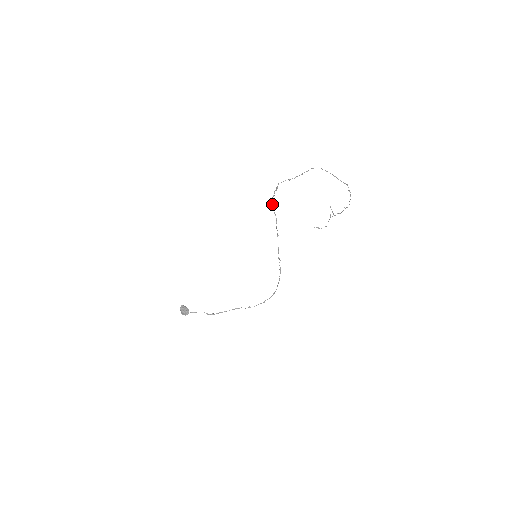
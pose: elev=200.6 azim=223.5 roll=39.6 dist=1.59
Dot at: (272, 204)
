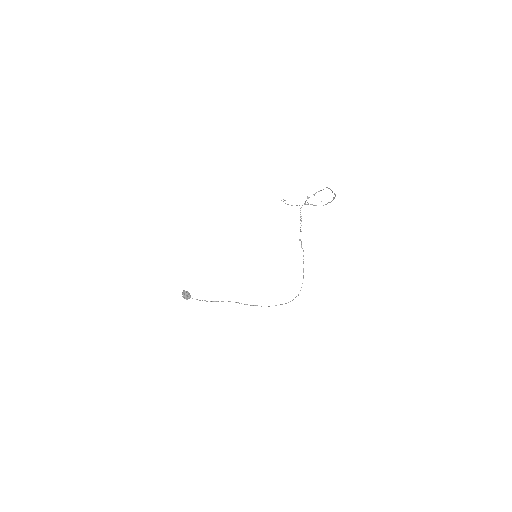
Dot at: occluded
